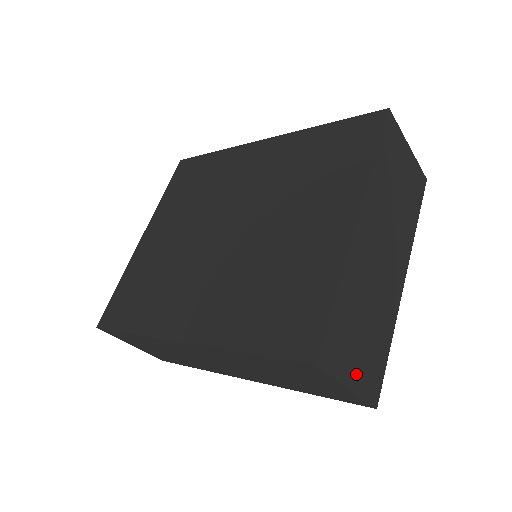
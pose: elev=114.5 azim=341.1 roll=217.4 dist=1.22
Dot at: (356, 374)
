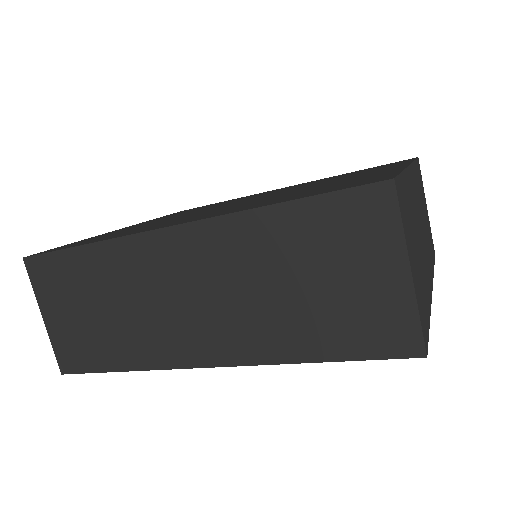
Dot at: (414, 271)
